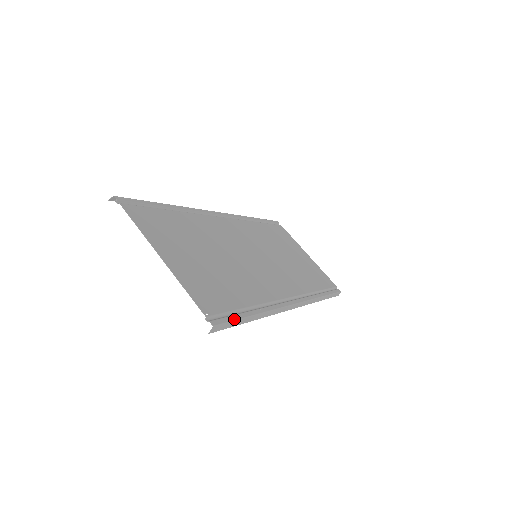
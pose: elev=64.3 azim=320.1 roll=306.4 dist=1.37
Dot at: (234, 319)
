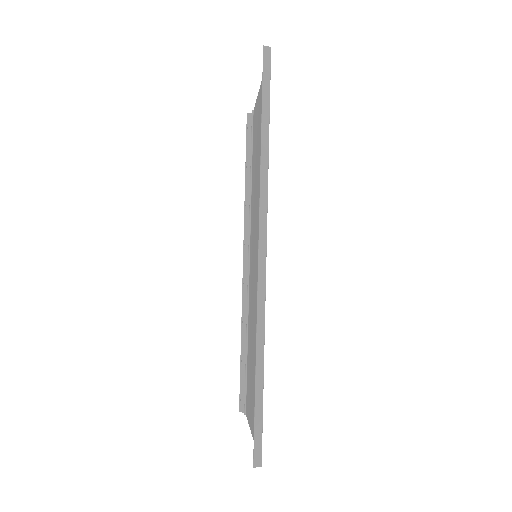
Dot at: occluded
